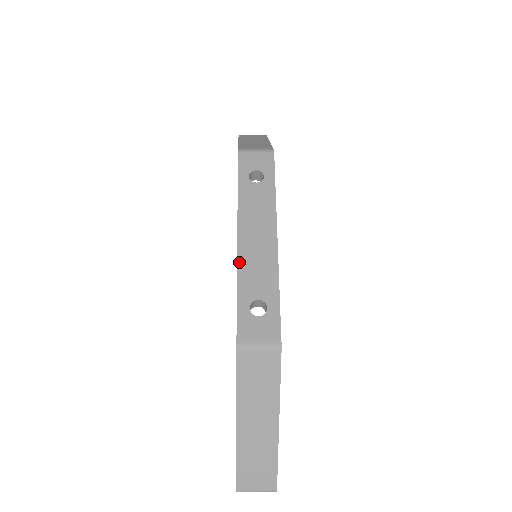
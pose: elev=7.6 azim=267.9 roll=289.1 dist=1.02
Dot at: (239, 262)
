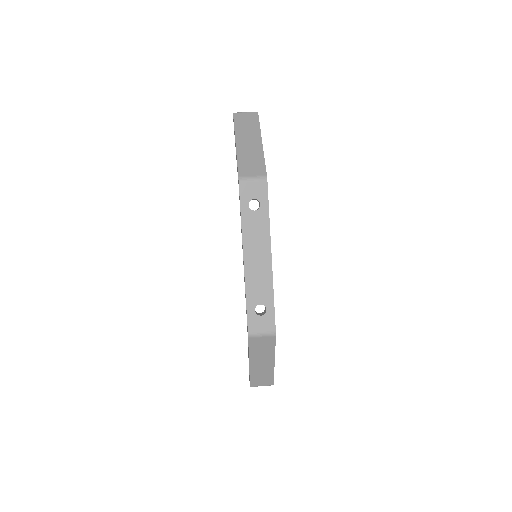
Dot at: (246, 278)
